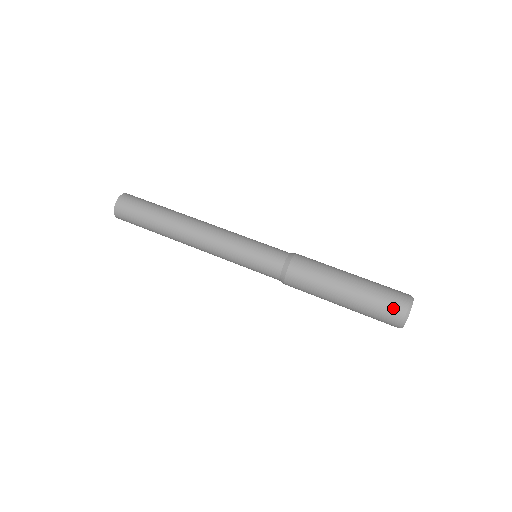
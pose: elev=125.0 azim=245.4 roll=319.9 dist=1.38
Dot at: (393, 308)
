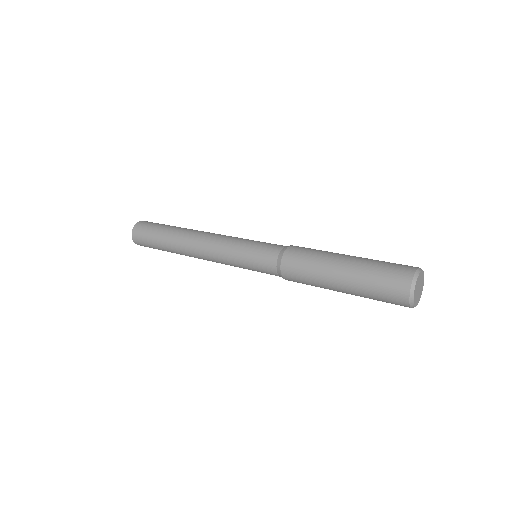
Dot at: (397, 275)
